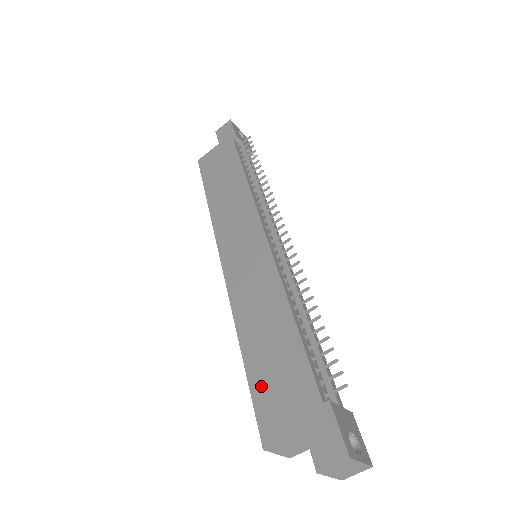
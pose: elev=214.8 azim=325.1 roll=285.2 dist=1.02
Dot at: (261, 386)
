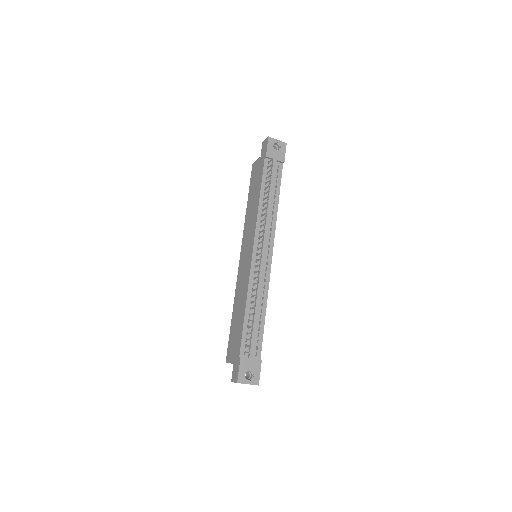
Dot at: (231, 335)
